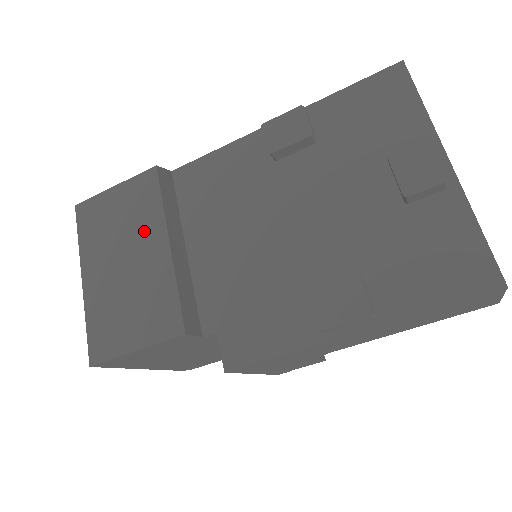
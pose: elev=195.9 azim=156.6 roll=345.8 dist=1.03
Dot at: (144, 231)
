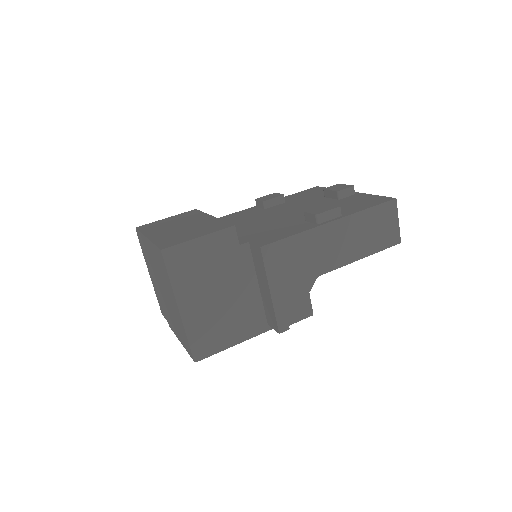
Dot at: (193, 219)
